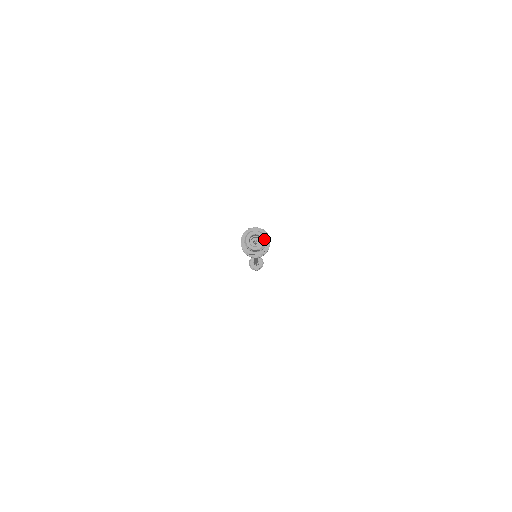
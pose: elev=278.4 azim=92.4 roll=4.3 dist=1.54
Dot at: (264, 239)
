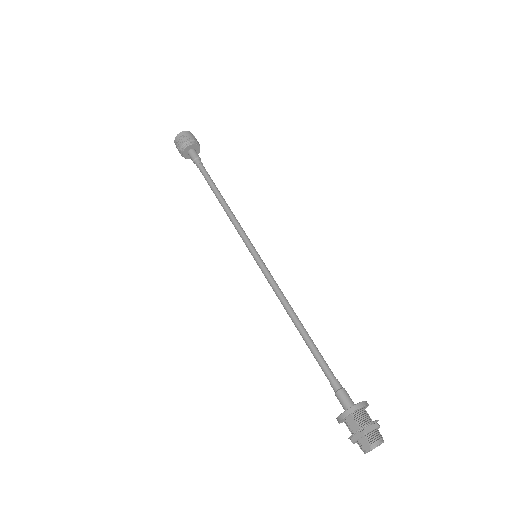
Dot at: occluded
